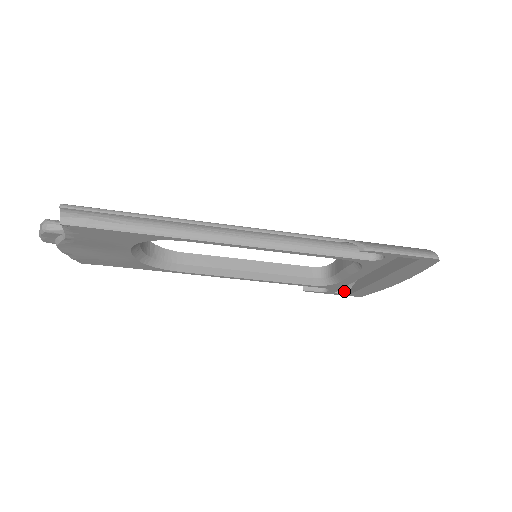
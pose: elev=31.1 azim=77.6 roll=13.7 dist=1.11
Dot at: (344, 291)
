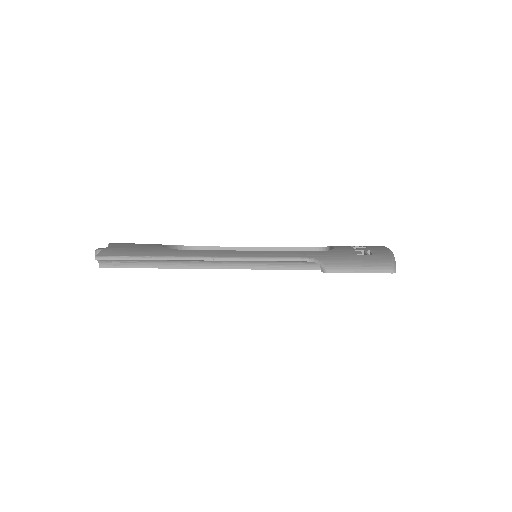
Dot at: occluded
